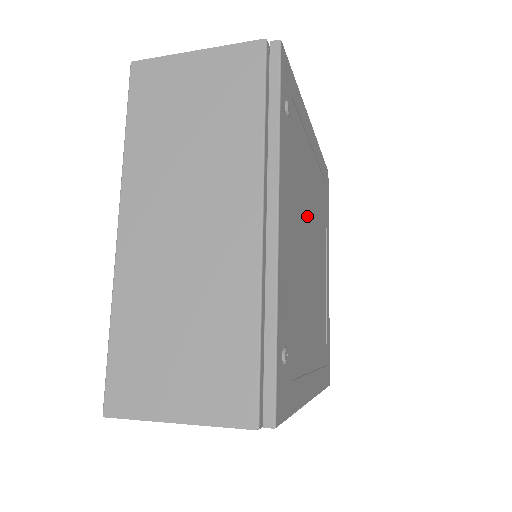
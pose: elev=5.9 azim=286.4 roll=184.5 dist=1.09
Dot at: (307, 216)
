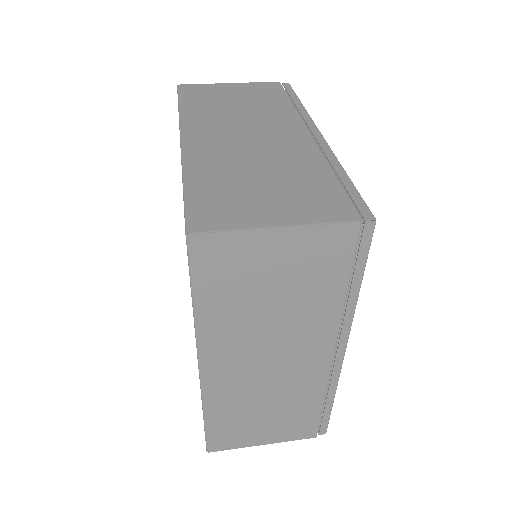
Dot at: occluded
